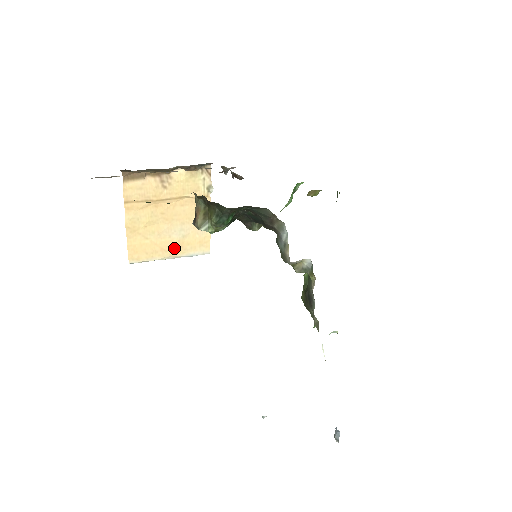
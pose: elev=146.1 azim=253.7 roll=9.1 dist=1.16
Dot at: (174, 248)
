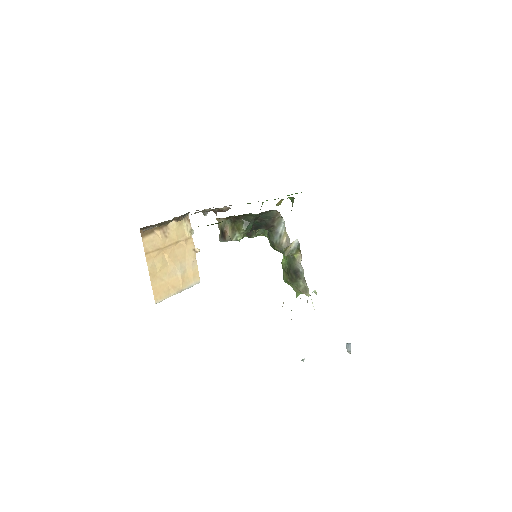
Dot at: (180, 283)
